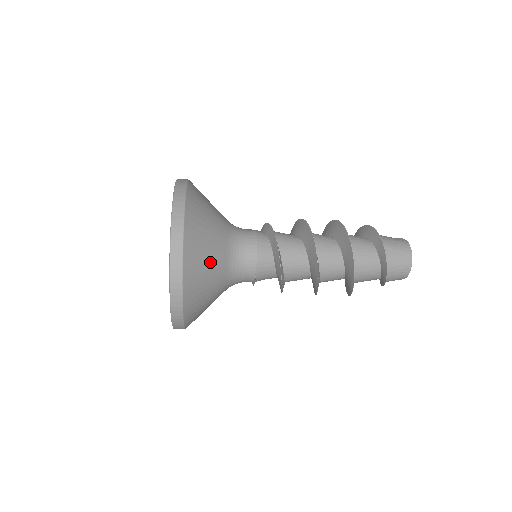
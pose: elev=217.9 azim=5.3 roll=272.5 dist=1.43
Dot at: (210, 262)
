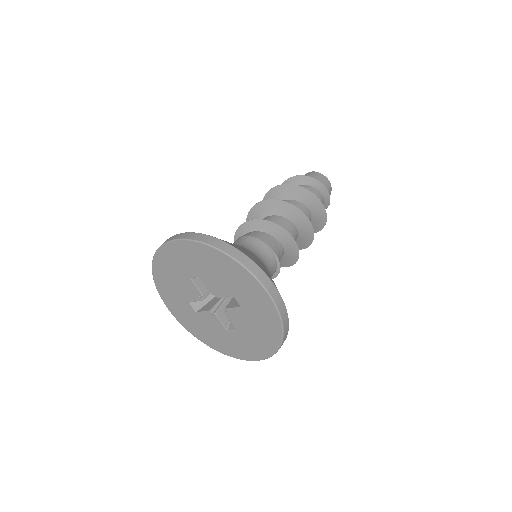
Dot at: (239, 247)
